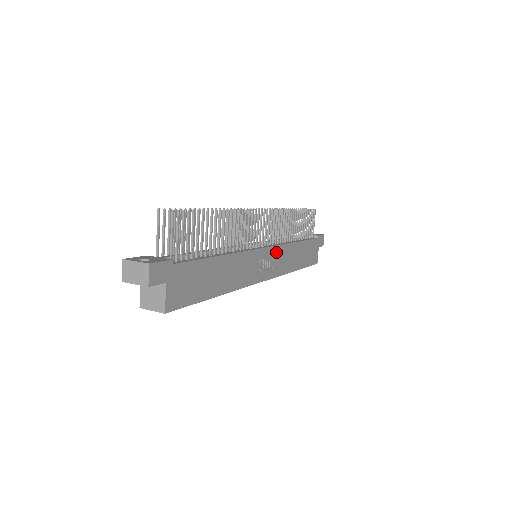
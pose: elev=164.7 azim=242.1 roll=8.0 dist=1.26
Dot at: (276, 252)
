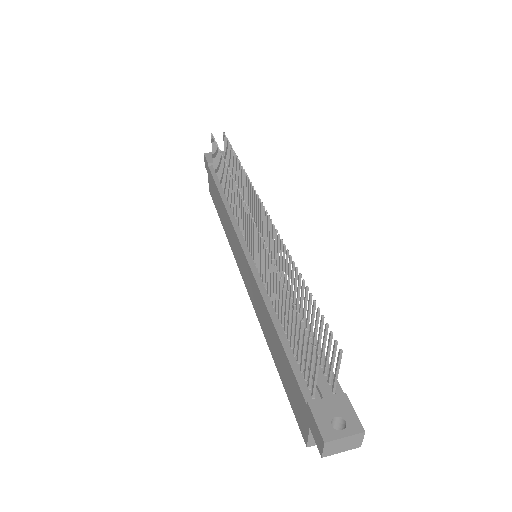
Dot at: occluded
